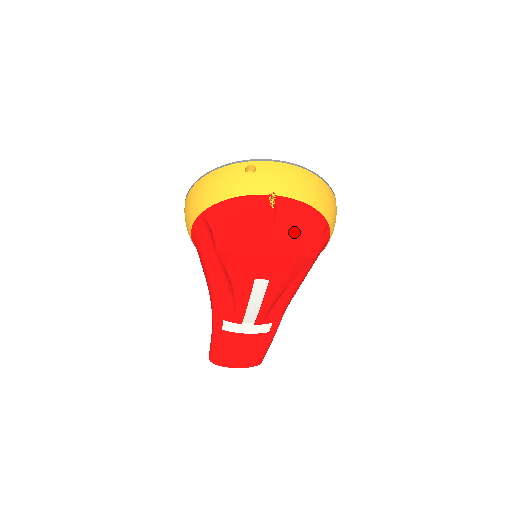
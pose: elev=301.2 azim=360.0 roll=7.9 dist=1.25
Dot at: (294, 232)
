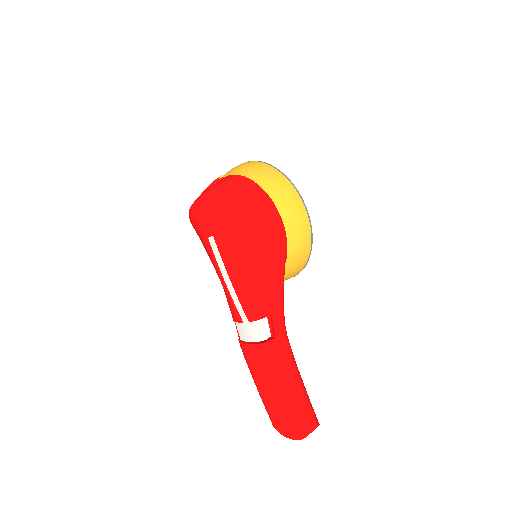
Dot at: (217, 188)
